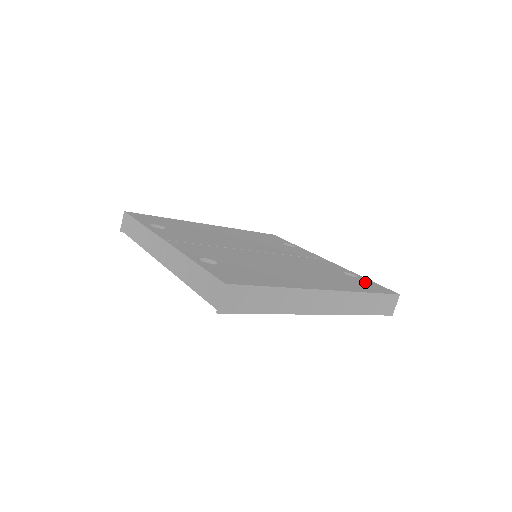
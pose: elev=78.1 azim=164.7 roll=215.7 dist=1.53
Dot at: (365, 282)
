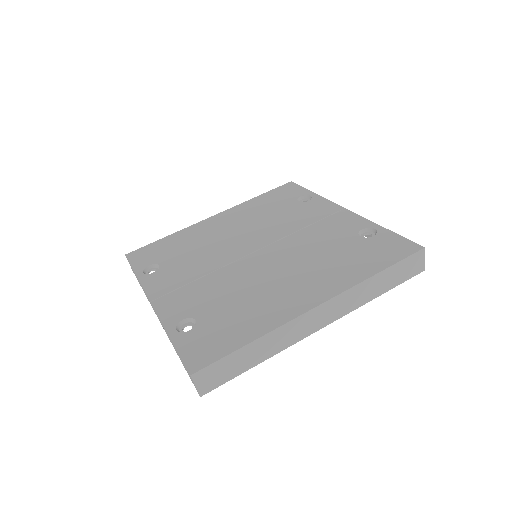
Dot at: (381, 243)
